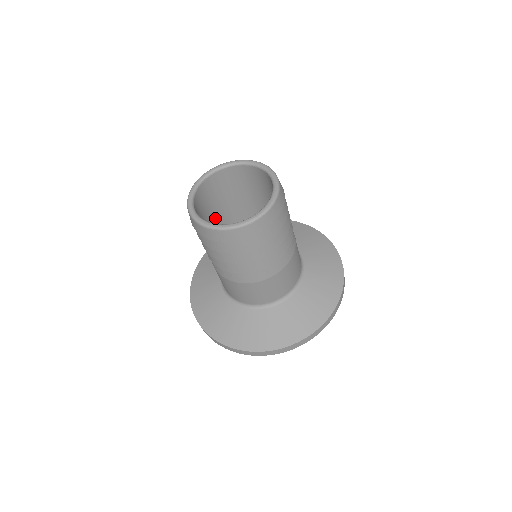
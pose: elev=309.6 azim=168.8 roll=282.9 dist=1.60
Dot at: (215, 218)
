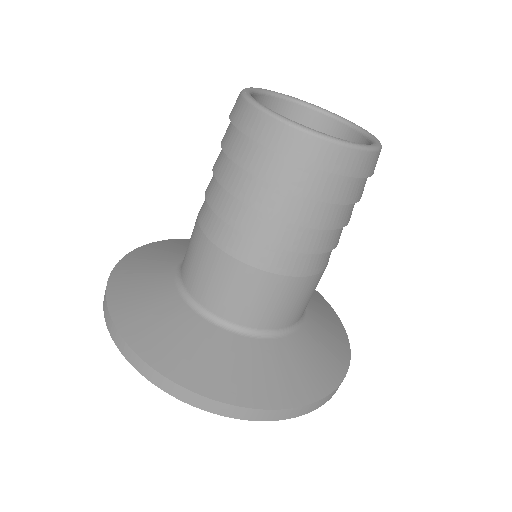
Dot at: occluded
